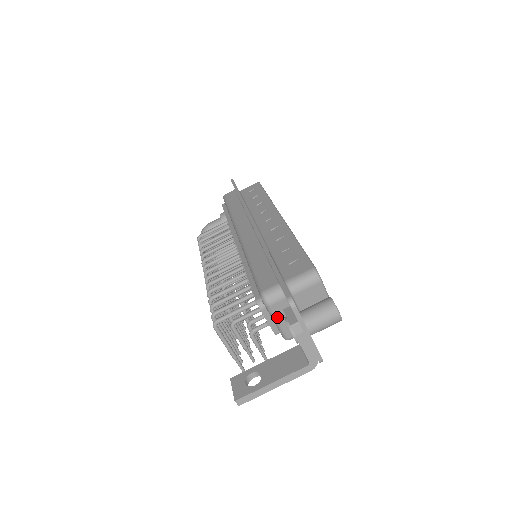
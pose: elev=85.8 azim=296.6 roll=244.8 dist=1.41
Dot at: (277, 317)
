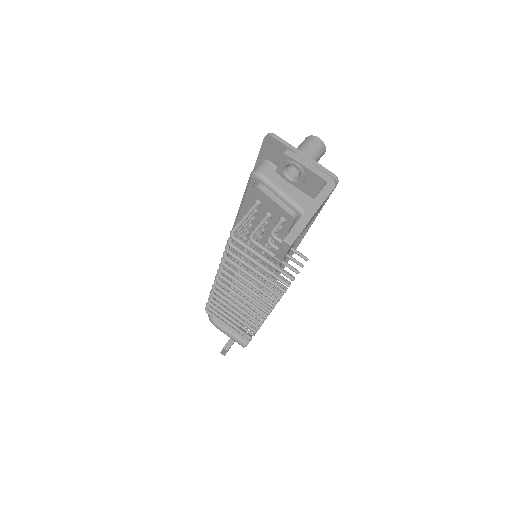
Dot at: (277, 186)
